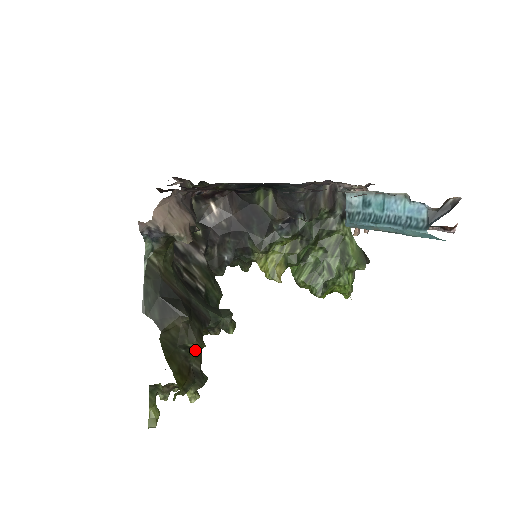
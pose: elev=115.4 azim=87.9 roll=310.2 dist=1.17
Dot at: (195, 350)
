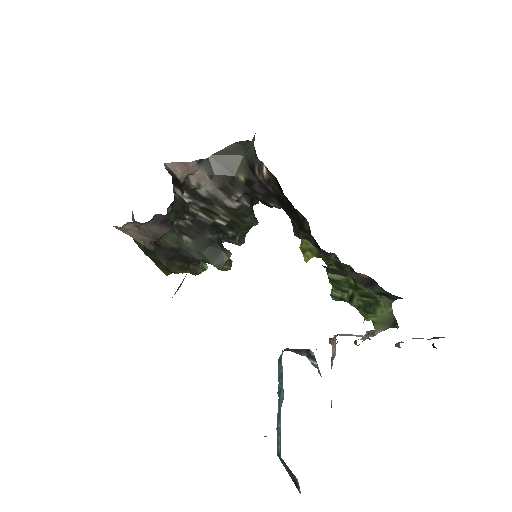
Dot at: occluded
